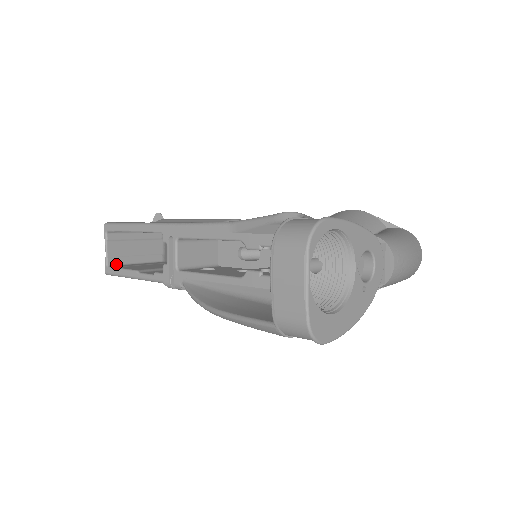
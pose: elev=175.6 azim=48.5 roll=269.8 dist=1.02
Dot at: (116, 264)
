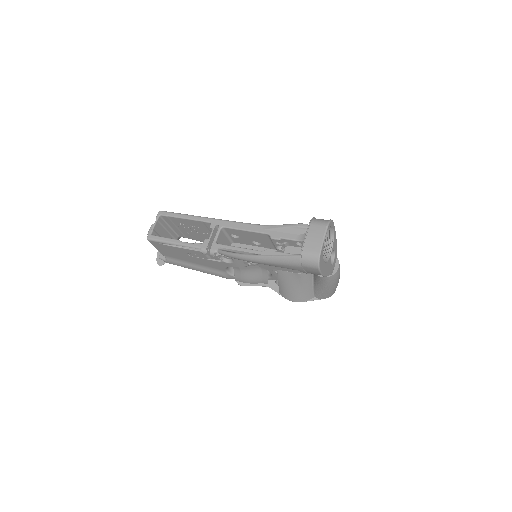
Dot at: occluded
